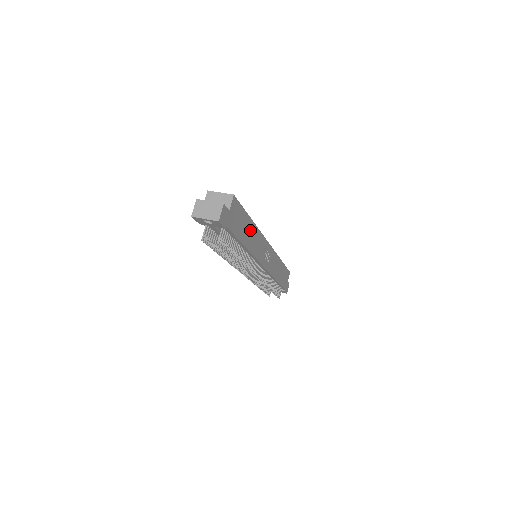
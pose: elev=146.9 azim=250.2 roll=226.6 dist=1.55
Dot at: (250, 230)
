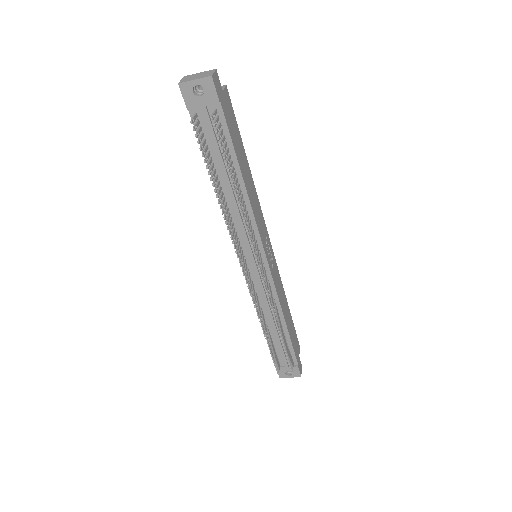
Dot at: (247, 172)
